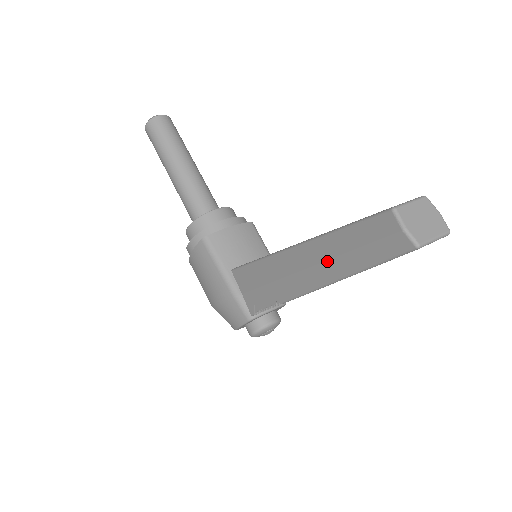
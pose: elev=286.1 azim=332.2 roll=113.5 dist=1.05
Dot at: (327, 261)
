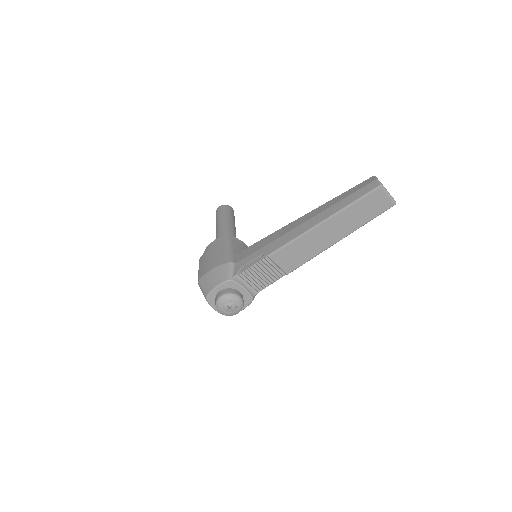
Dot at: (322, 212)
